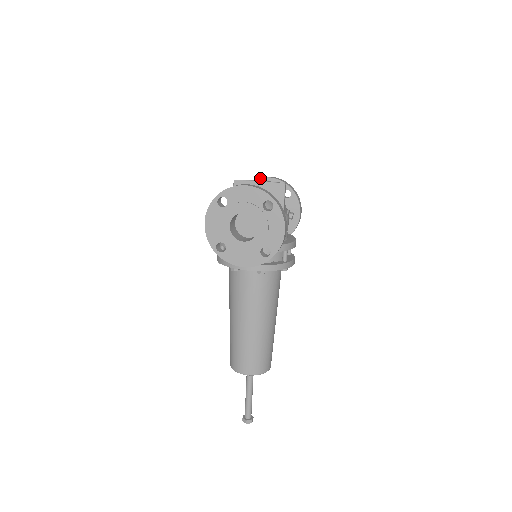
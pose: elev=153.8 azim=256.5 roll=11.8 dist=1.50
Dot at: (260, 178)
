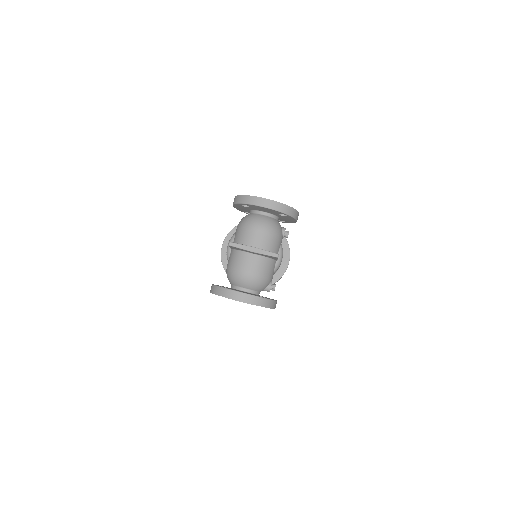
Dot at: (255, 206)
